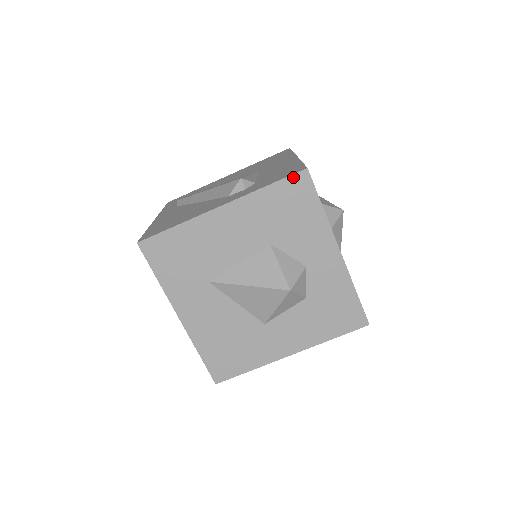
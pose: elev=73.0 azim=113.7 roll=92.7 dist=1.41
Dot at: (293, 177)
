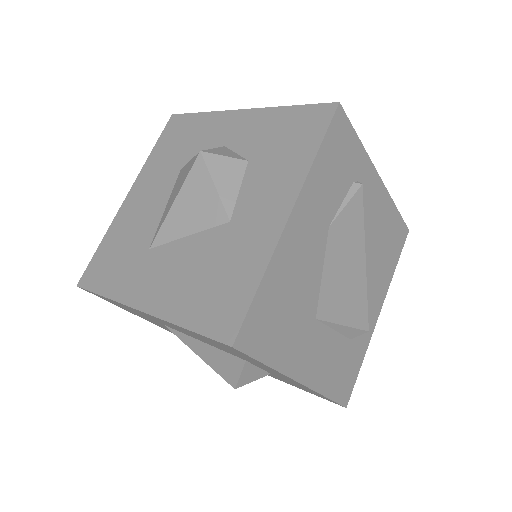
Dot at: (166, 128)
